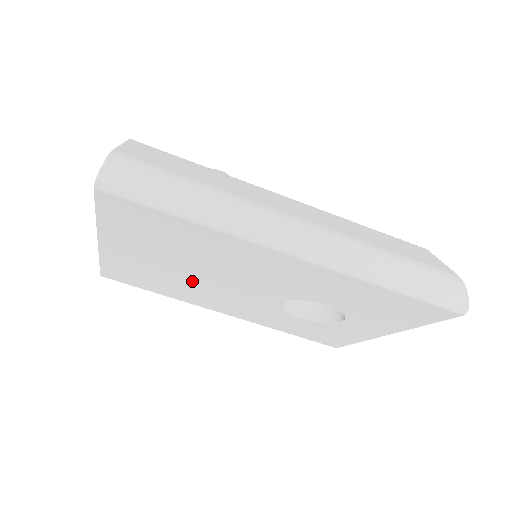
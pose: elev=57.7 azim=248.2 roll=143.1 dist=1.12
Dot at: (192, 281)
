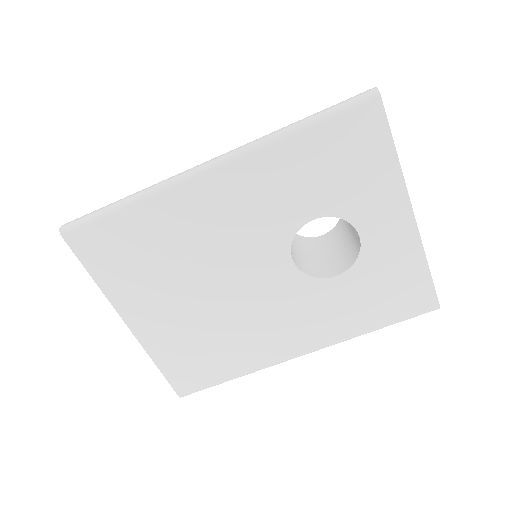
Dot at: (219, 312)
